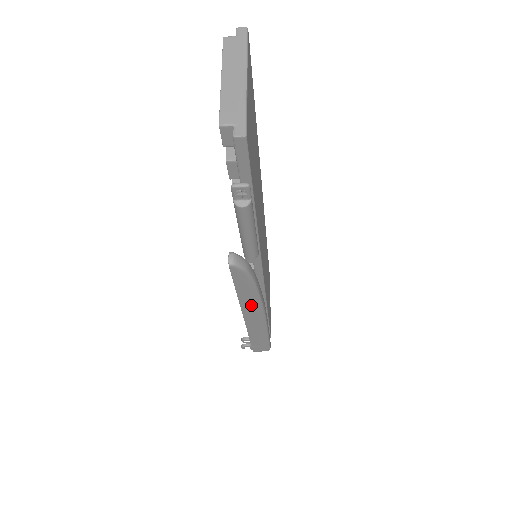
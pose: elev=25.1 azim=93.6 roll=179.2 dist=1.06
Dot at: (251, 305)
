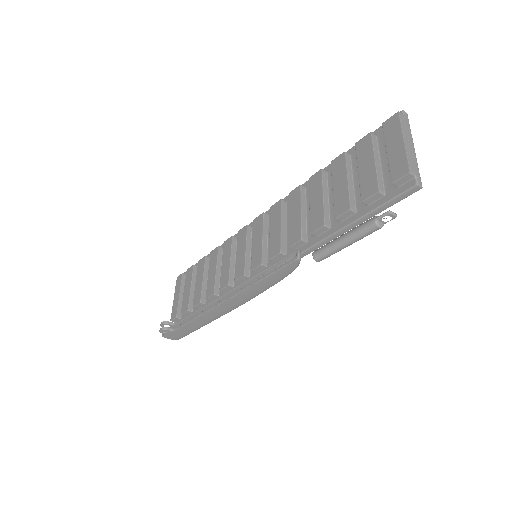
Dot at: (248, 295)
